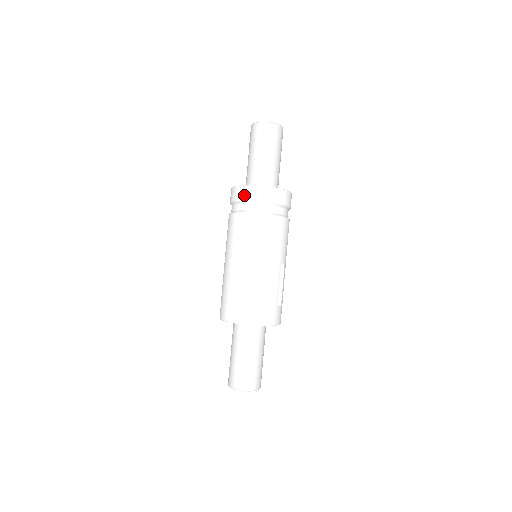
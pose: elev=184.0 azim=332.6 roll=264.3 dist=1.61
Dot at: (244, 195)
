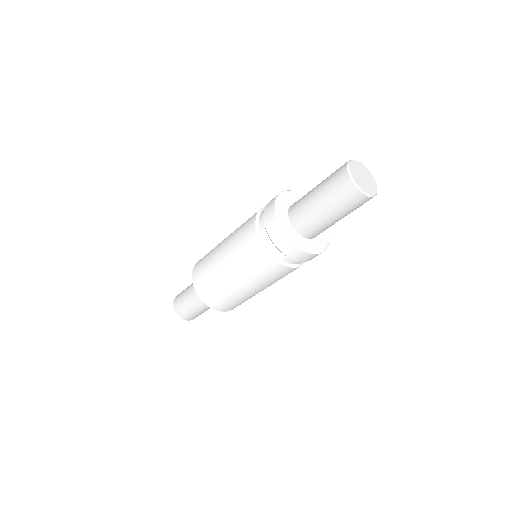
Dot at: (290, 253)
